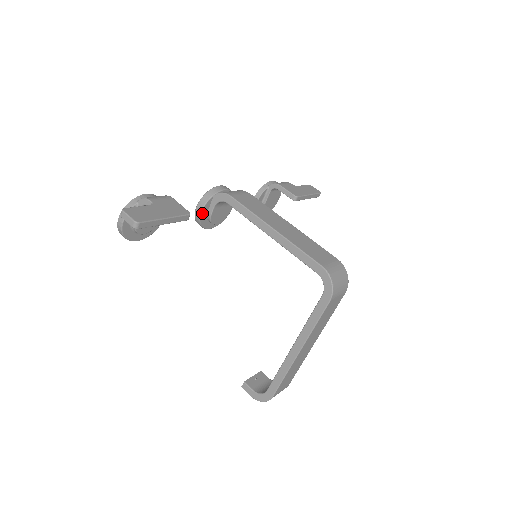
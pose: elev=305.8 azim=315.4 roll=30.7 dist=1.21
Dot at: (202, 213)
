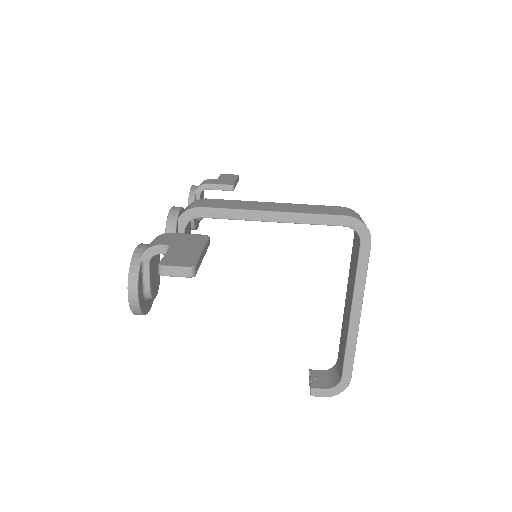
Dot at: occluded
